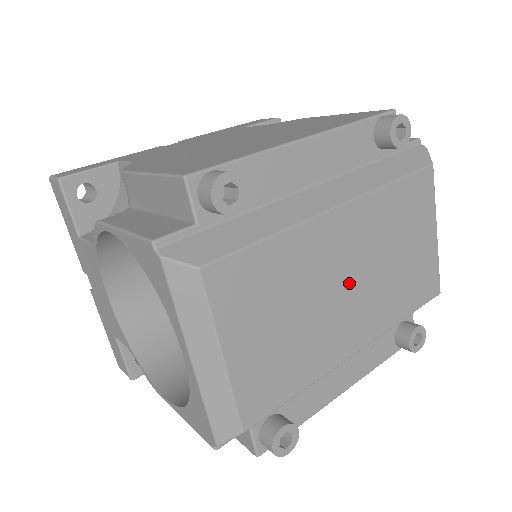
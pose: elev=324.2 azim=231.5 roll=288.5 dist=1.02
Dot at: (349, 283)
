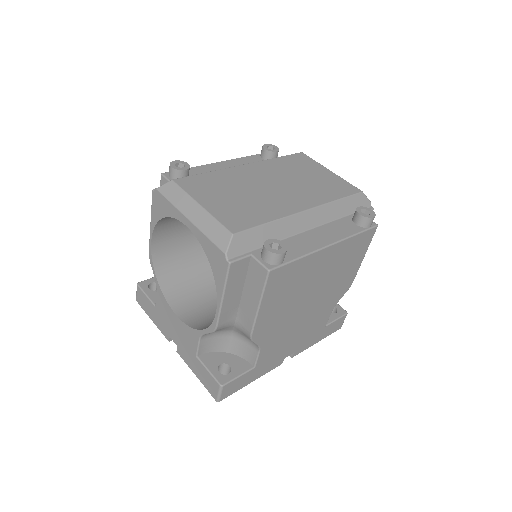
Dot at: (274, 186)
